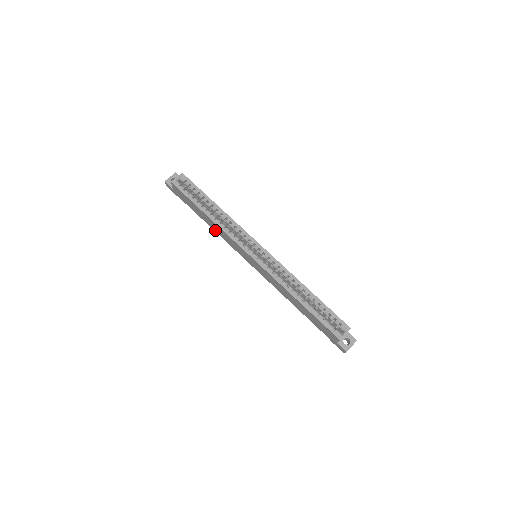
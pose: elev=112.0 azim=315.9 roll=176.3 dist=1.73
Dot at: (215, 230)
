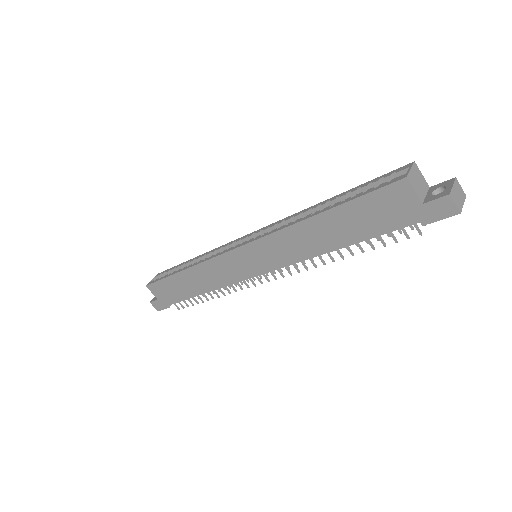
Dot at: (208, 288)
